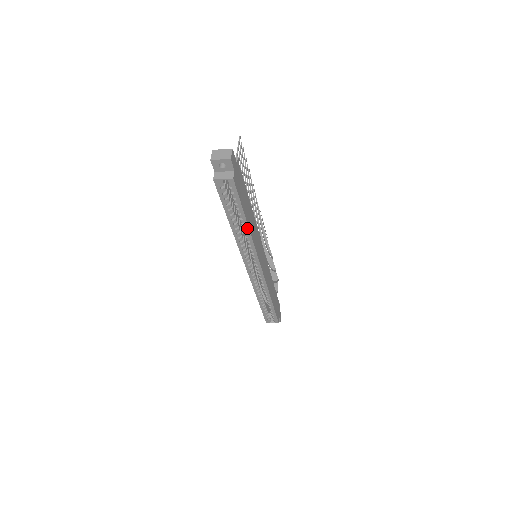
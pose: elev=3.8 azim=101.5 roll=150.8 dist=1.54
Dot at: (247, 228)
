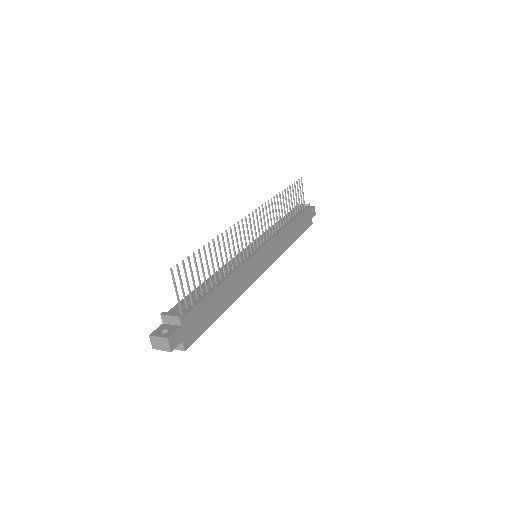
Dot at: (228, 306)
